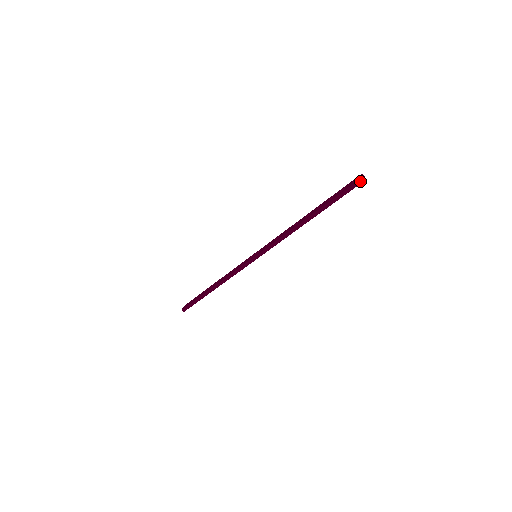
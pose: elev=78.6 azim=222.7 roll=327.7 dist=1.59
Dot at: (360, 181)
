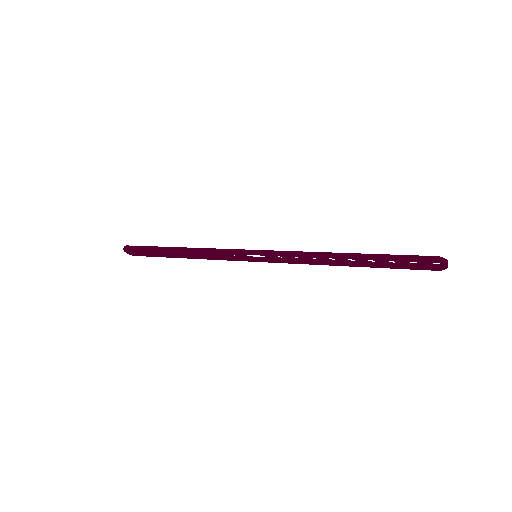
Dot at: (443, 260)
